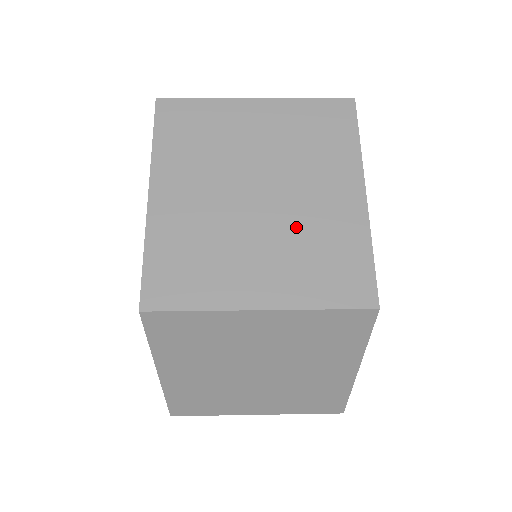
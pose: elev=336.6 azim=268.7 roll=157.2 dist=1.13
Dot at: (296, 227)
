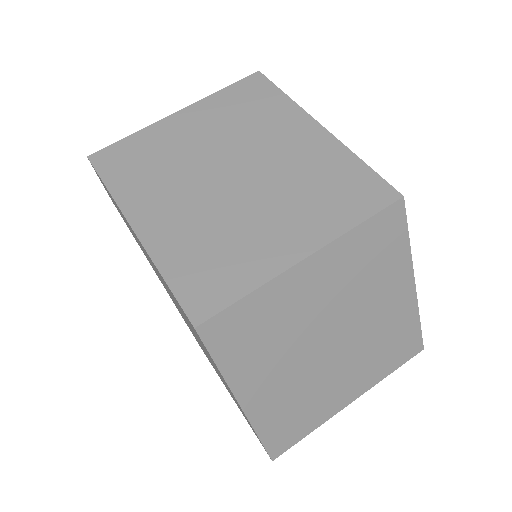
Dot at: (285, 180)
